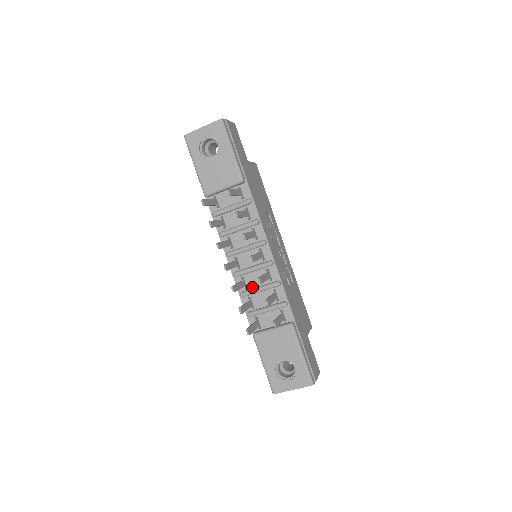
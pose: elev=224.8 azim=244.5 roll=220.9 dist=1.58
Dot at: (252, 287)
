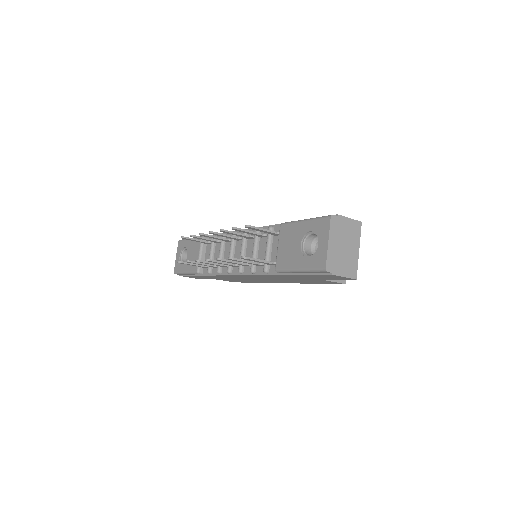
Dot at: occluded
